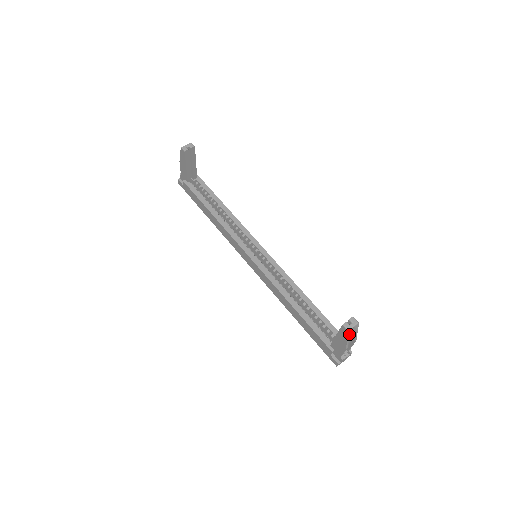
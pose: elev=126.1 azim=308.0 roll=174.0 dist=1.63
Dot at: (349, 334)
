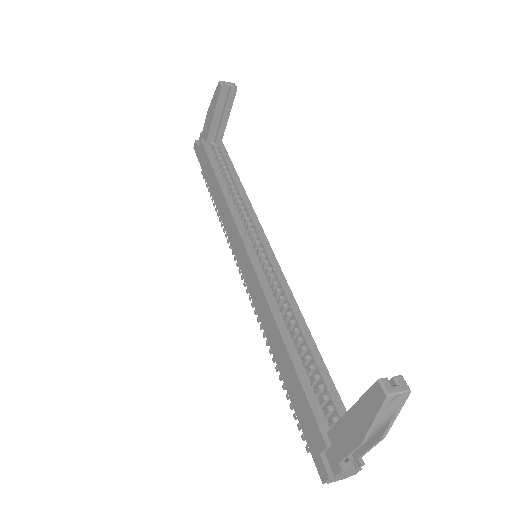
Dot at: (384, 406)
